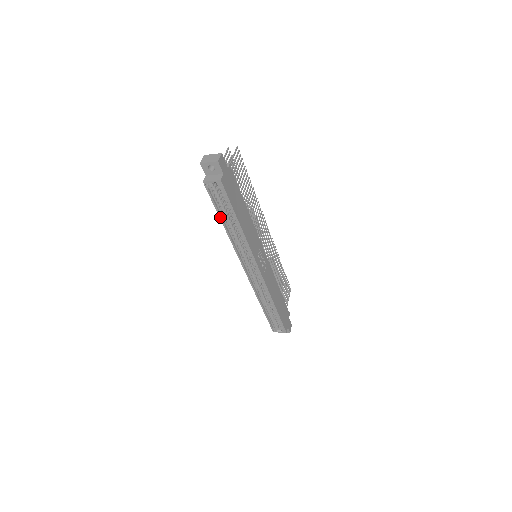
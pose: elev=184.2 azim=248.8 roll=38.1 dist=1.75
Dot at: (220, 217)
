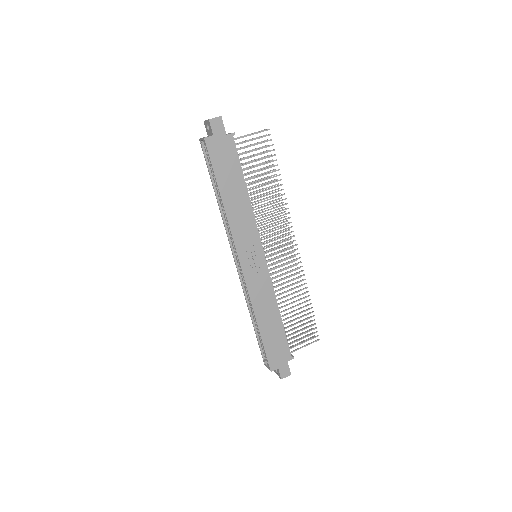
Dot at: (213, 185)
